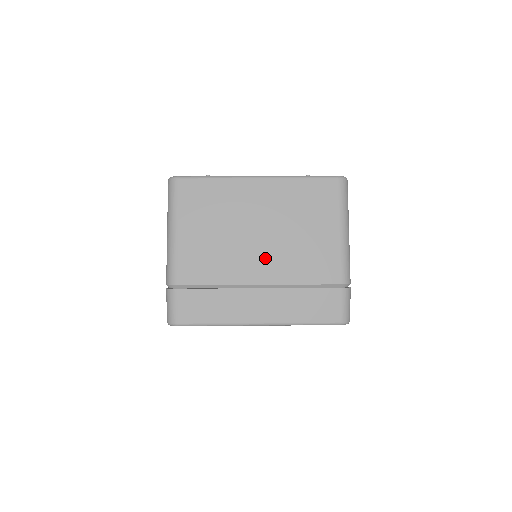
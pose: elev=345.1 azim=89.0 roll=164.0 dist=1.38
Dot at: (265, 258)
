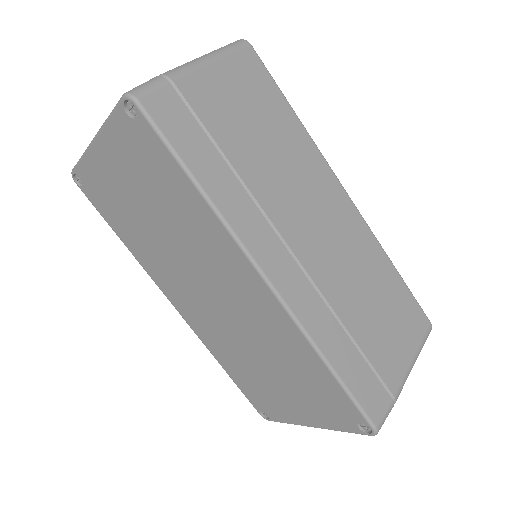
Dot at: occluded
